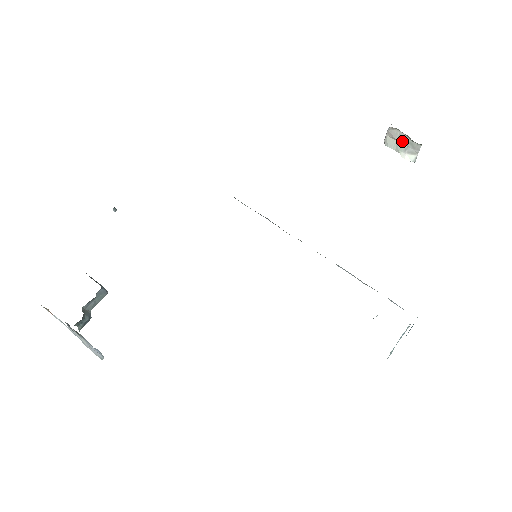
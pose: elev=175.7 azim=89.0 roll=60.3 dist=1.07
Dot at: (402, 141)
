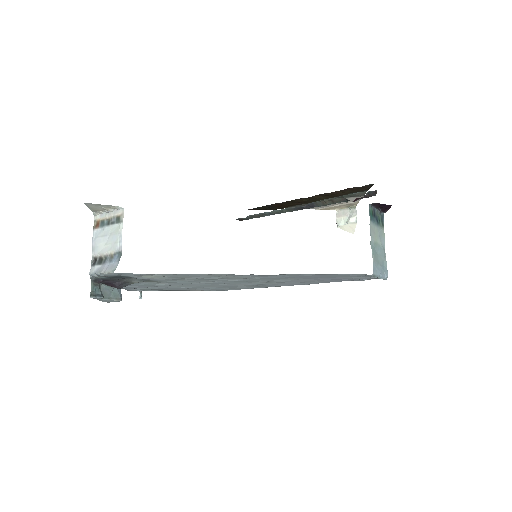
Dot at: (345, 214)
